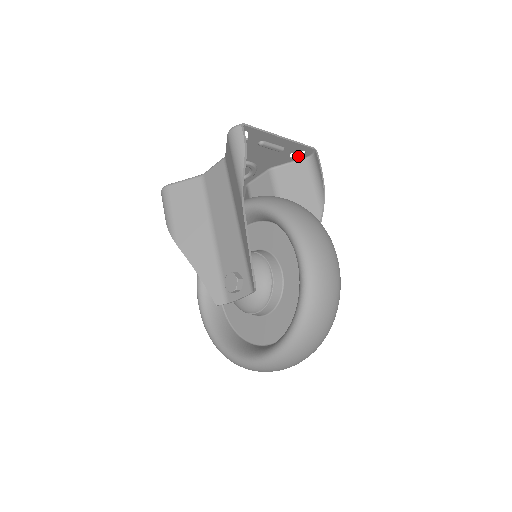
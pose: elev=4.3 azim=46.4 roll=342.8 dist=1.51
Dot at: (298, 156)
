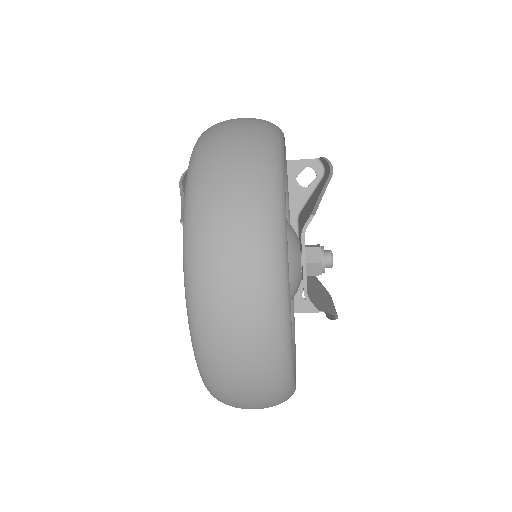
Dot at: (312, 181)
